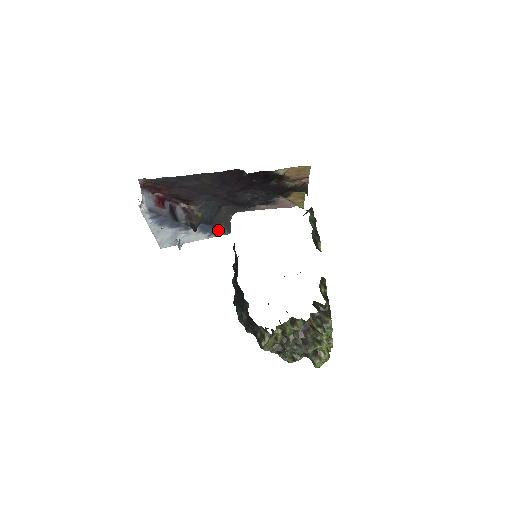
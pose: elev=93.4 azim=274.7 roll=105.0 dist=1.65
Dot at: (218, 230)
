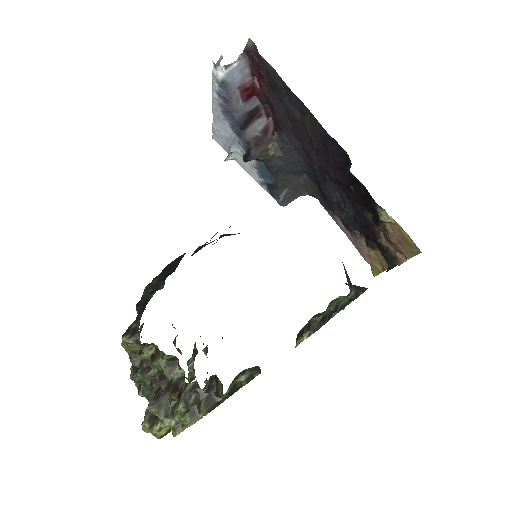
Dot at: (275, 189)
